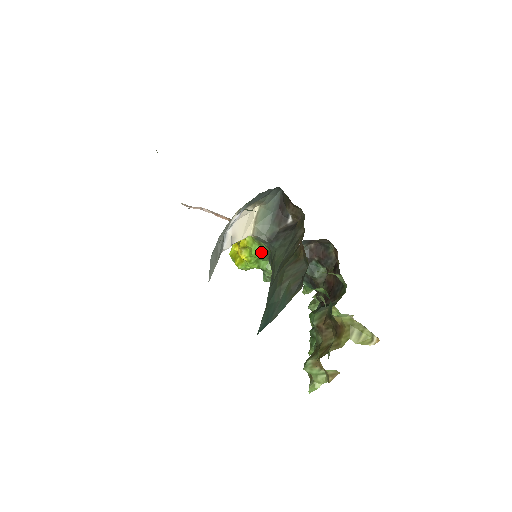
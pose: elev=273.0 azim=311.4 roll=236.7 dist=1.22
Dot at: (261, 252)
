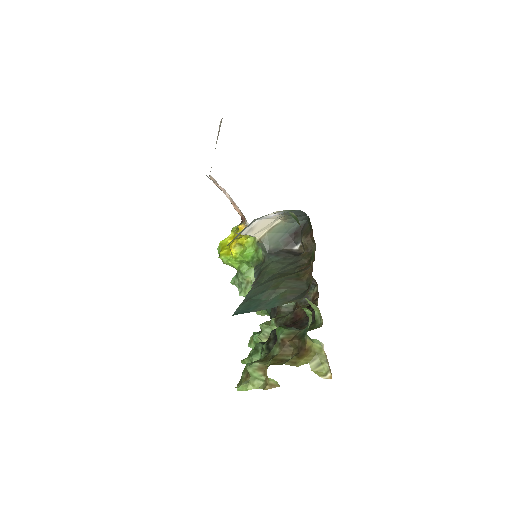
Dot at: (252, 257)
